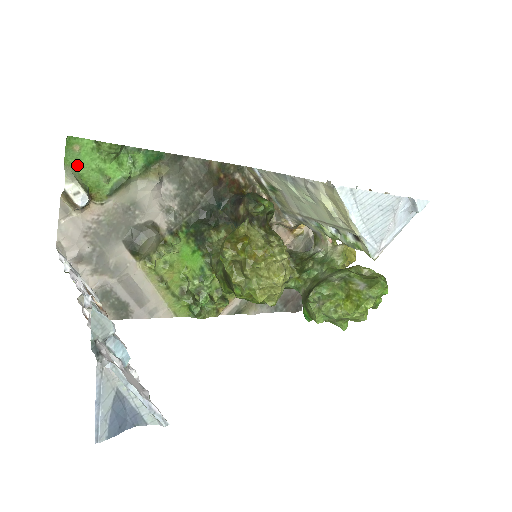
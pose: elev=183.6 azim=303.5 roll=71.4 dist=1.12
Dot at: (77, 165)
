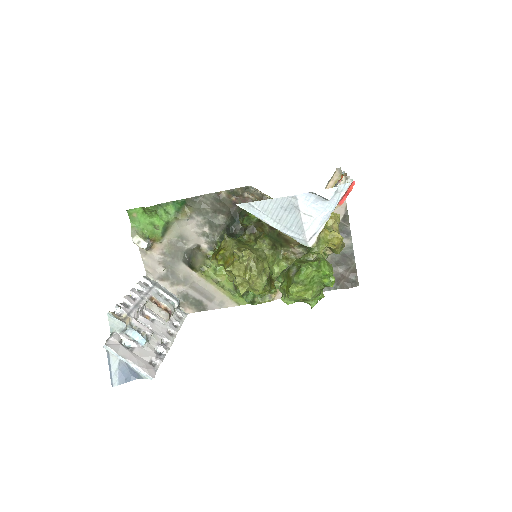
Dot at: (139, 224)
